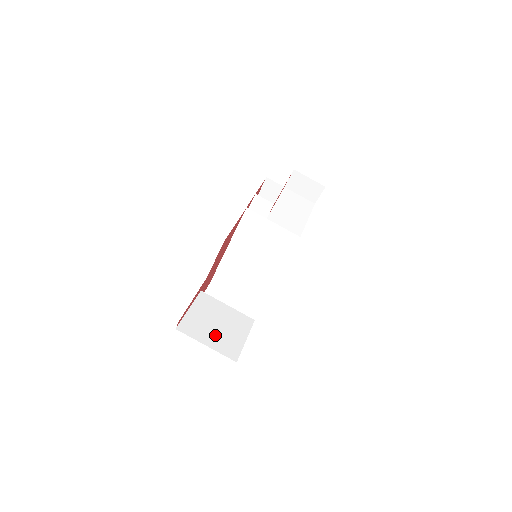
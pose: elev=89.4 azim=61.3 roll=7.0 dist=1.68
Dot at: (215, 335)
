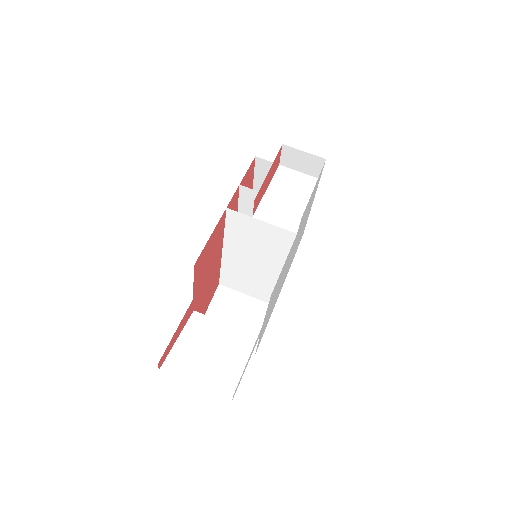
Dot at: (207, 368)
